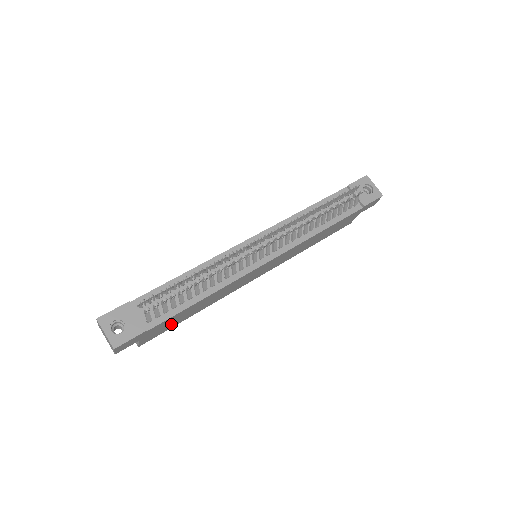
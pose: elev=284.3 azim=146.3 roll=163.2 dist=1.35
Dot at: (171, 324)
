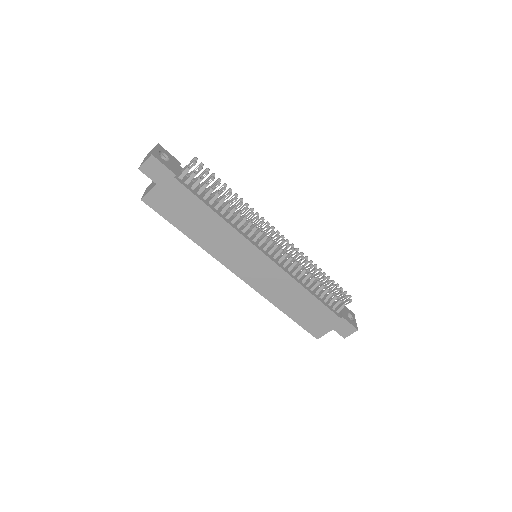
Dot at: (176, 211)
